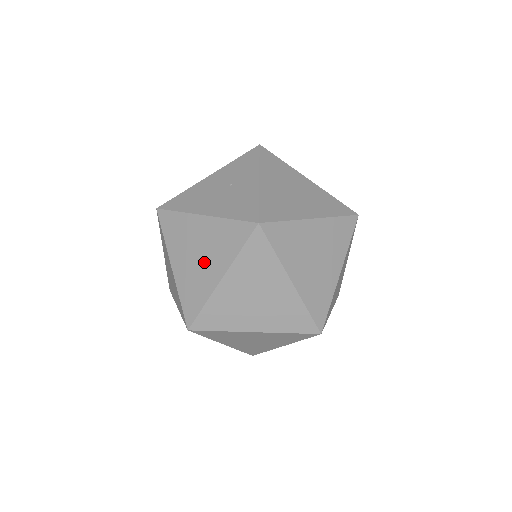
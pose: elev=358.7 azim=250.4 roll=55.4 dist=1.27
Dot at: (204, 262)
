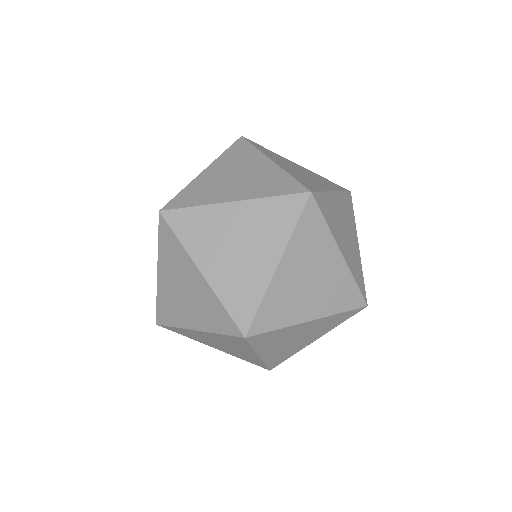
Dot at: occluded
